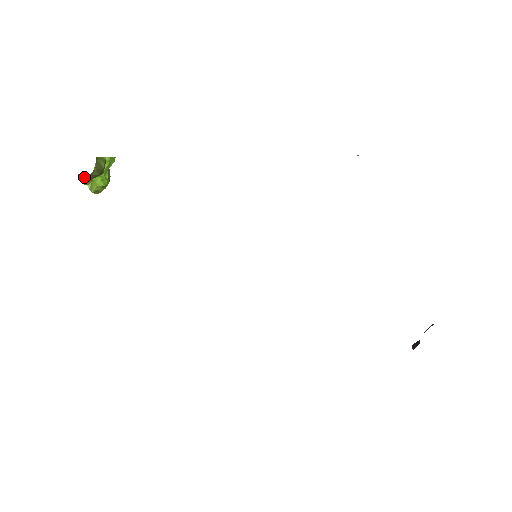
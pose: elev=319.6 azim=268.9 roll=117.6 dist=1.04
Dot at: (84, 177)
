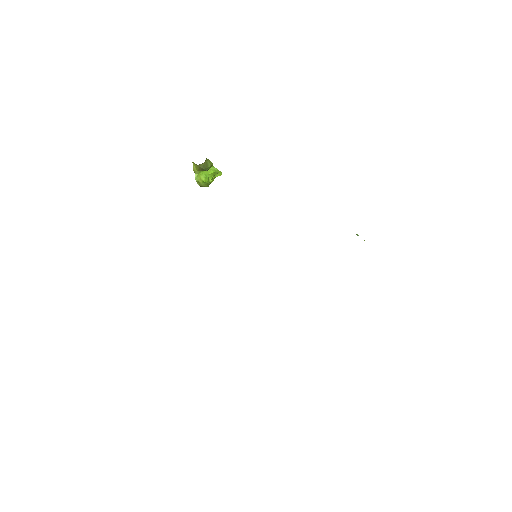
Dot at: (195, 166)
